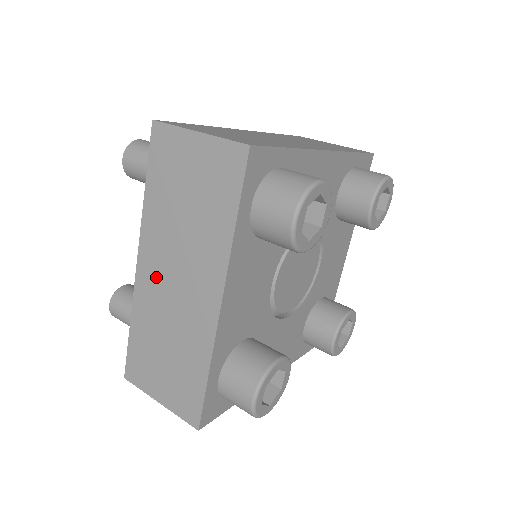
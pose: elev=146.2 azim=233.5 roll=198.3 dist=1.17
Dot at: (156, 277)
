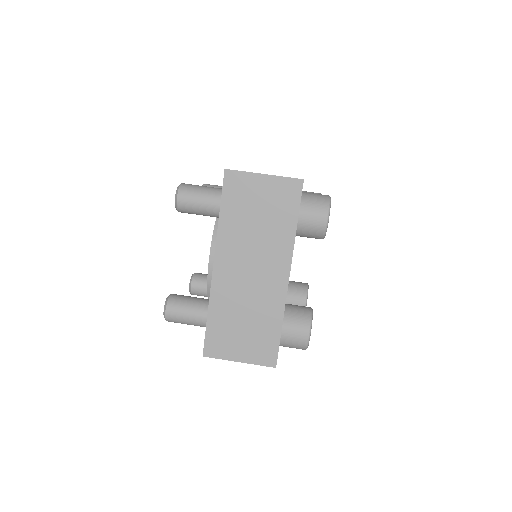
Dot at: occluded
